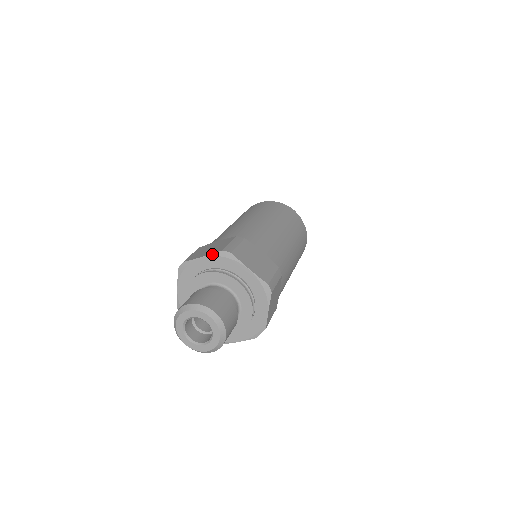
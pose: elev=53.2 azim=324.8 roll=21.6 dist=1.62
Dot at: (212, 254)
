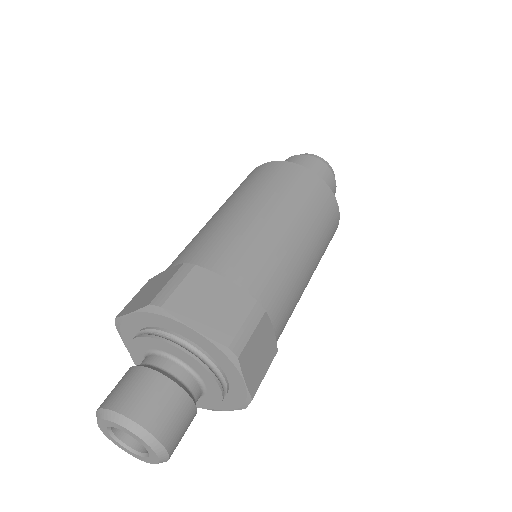
Dot at: (139, 309)
